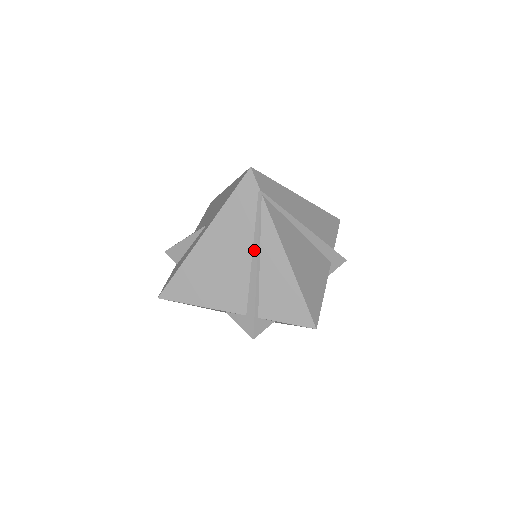
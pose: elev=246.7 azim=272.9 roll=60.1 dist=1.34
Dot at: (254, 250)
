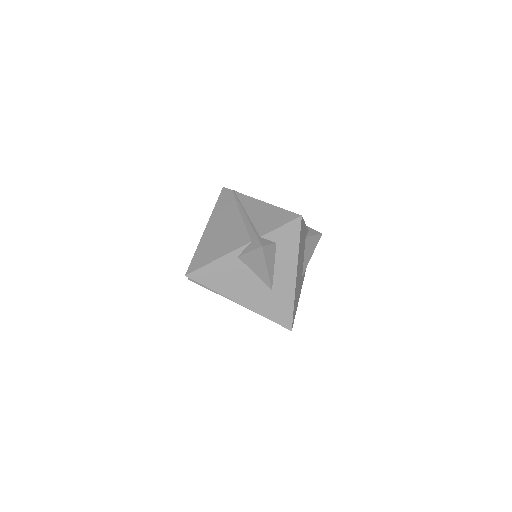
Dot at: (241, 211)
